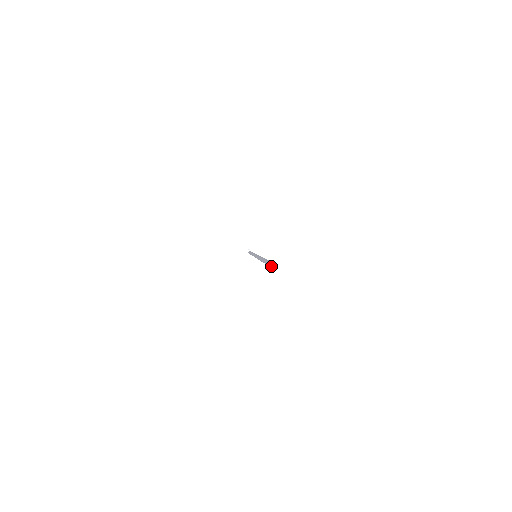
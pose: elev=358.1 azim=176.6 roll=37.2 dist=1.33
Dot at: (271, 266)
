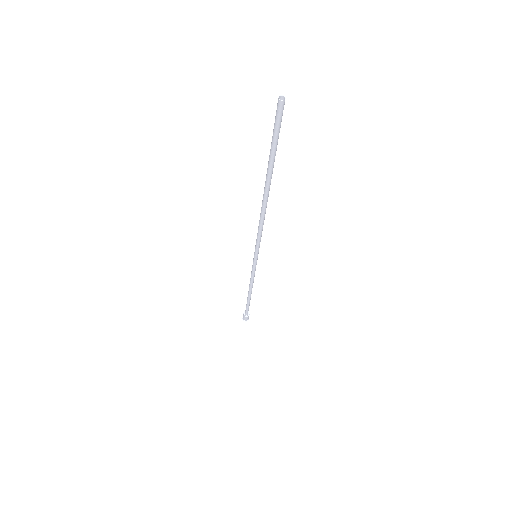
Dot at: (279, 118)
